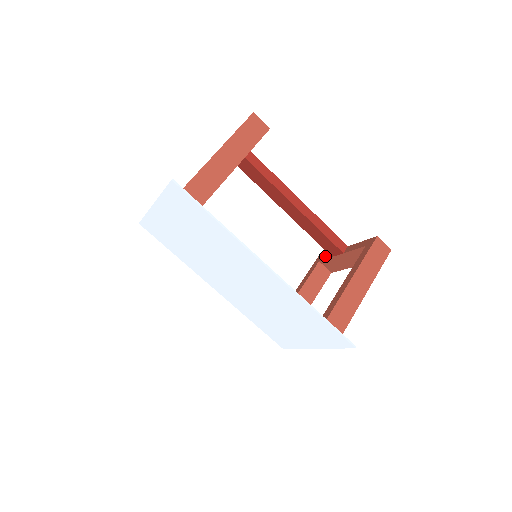
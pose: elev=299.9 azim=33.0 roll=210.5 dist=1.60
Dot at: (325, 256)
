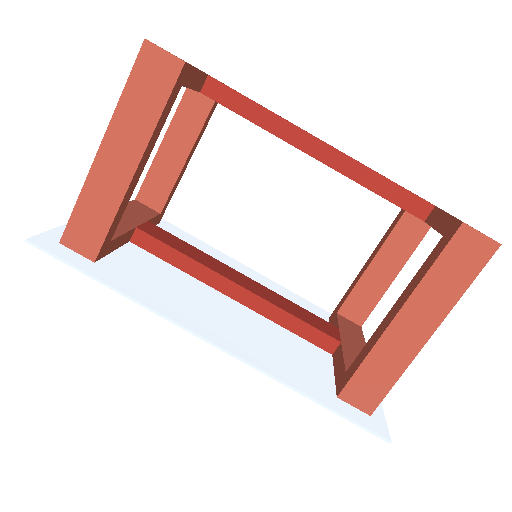
Dot at: occluded
